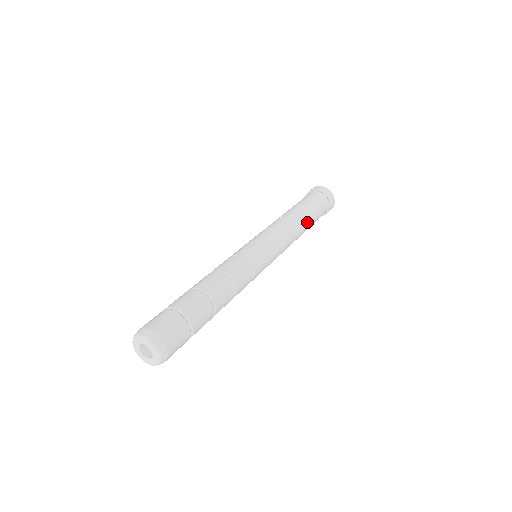
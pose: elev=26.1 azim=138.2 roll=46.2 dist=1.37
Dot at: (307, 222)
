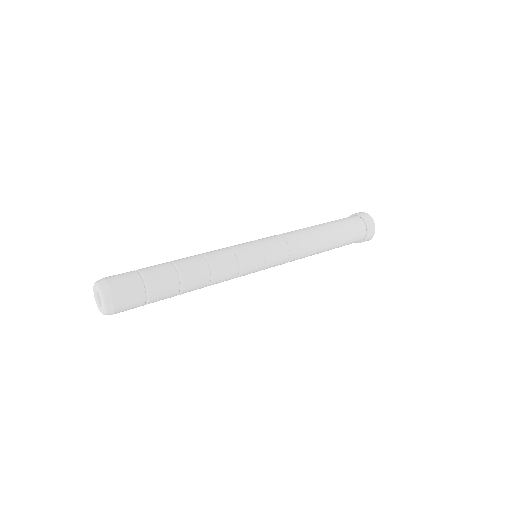
Dot at: (324, 229)
